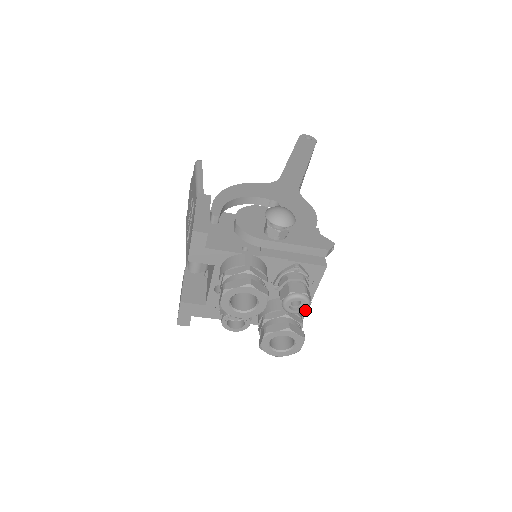
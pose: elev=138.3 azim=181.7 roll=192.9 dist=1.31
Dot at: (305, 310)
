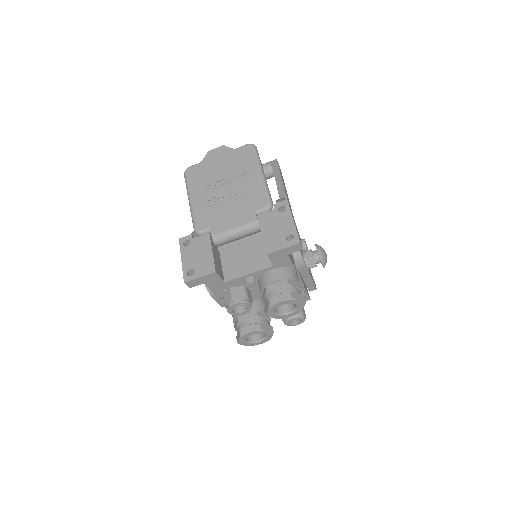
Dot at: occluded
